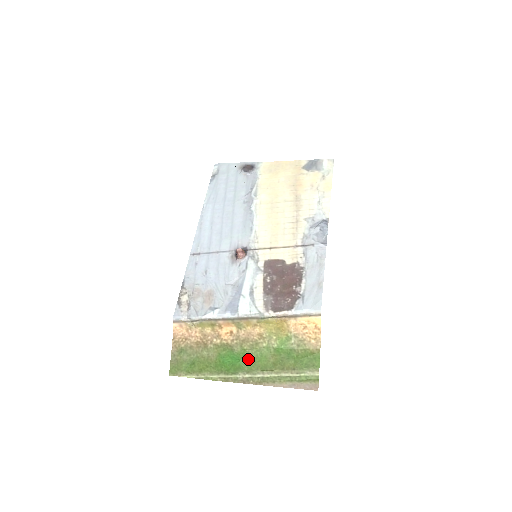
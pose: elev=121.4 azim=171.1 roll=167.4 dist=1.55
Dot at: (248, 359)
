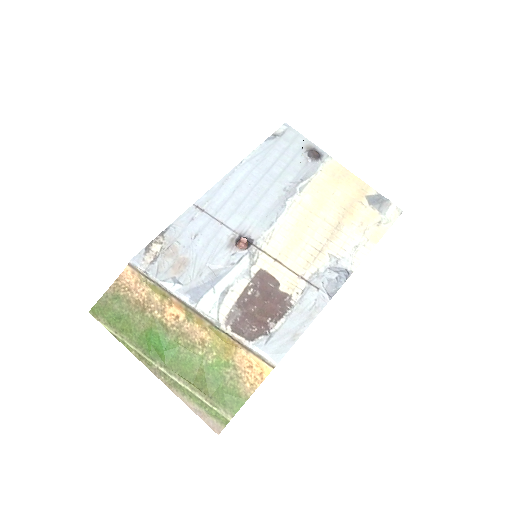
Dot at: (175, 355)
